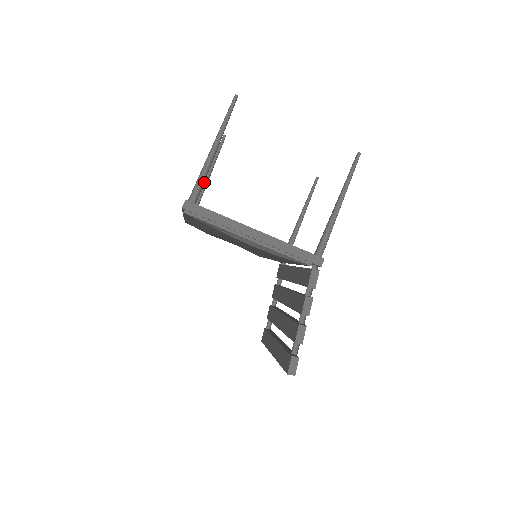
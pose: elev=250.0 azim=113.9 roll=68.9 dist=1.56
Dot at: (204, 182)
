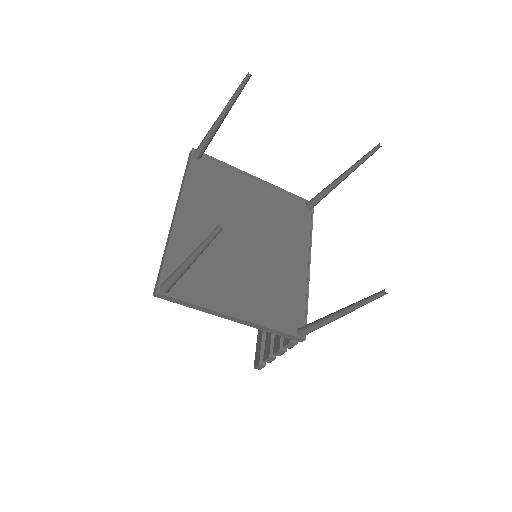
Dot at: (214, 128)
